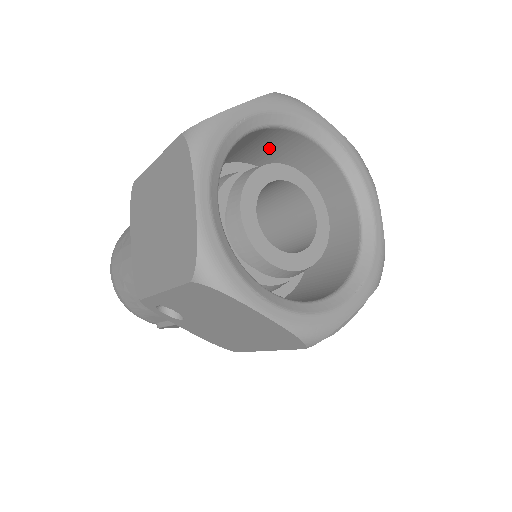
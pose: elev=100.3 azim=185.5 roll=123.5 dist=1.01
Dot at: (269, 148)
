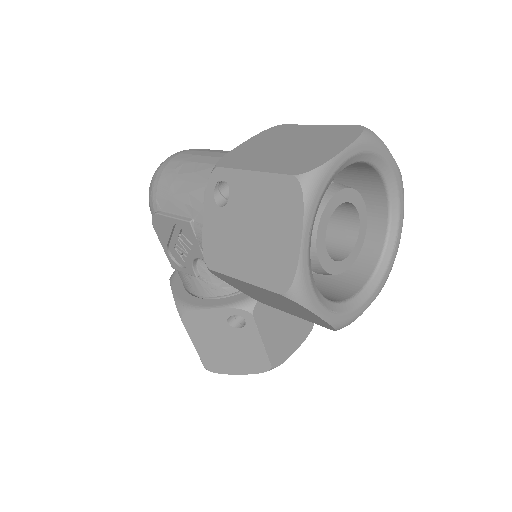
Dot at: occluded
